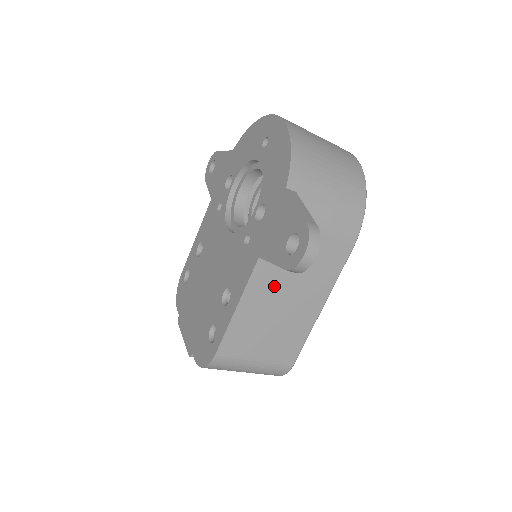
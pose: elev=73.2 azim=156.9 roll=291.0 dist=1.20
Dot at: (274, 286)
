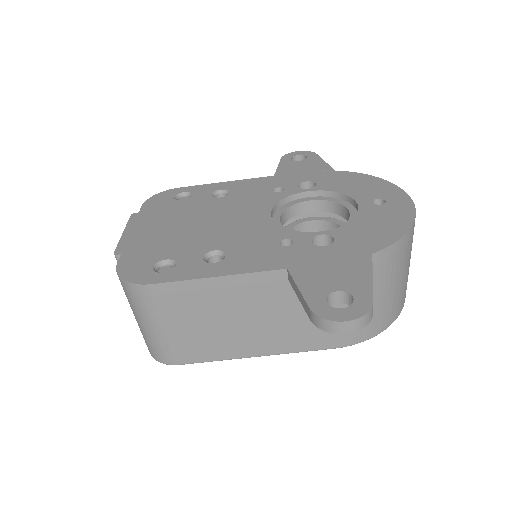
Dot at: (261, 300)
